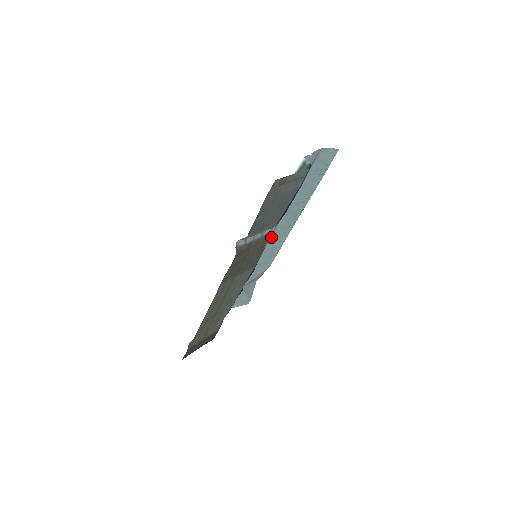
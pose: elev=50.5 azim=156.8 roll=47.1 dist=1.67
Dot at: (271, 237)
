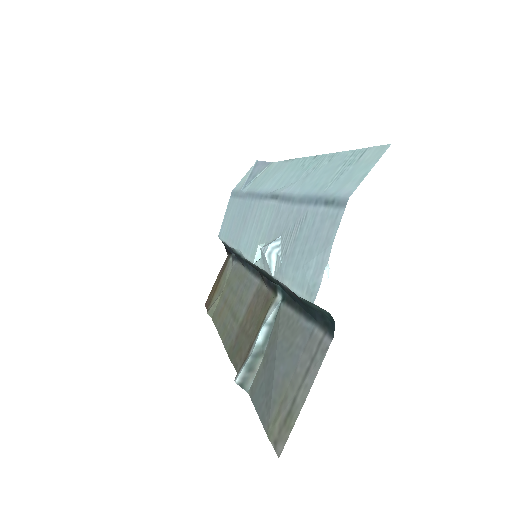
Dot at: (268, 192)
